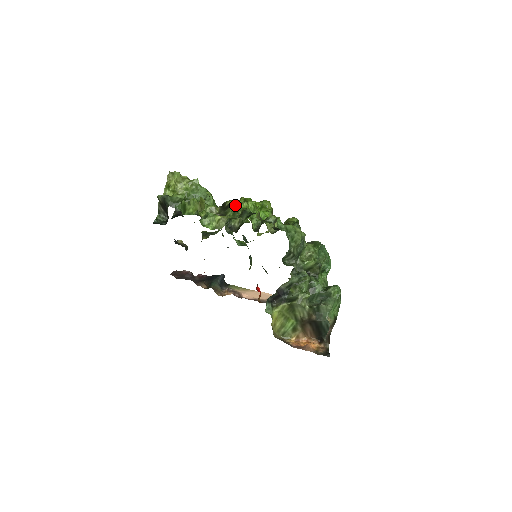
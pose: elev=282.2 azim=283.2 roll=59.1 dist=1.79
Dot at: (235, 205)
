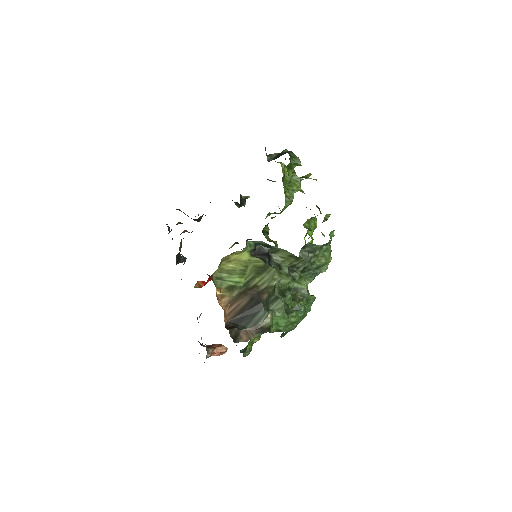
Dot at: occluded
